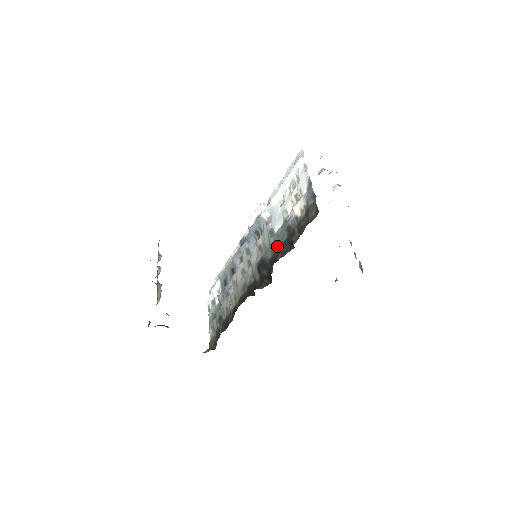
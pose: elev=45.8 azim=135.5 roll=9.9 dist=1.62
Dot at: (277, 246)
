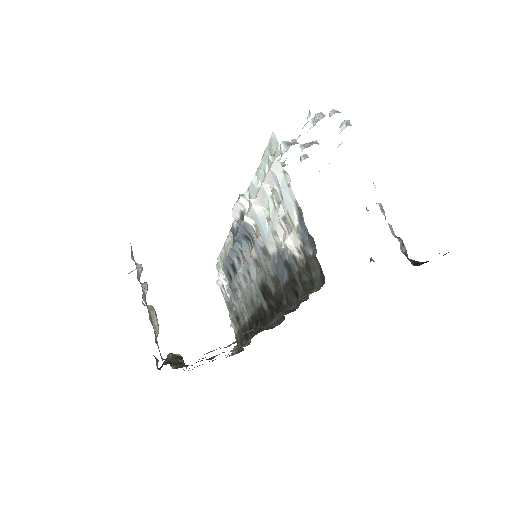
Dot at: (278, 279)
